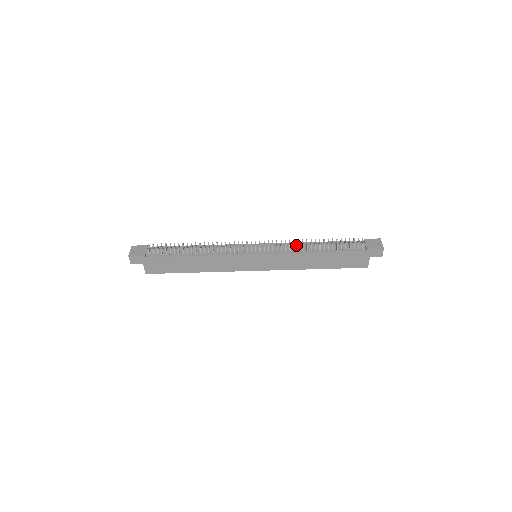
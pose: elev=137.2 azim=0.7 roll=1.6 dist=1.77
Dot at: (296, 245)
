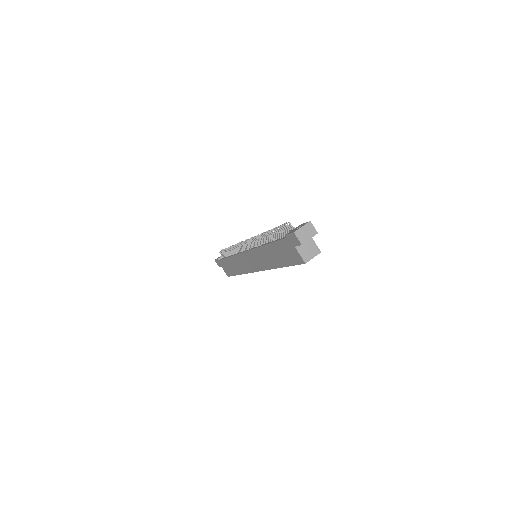
Dot at: occluded
